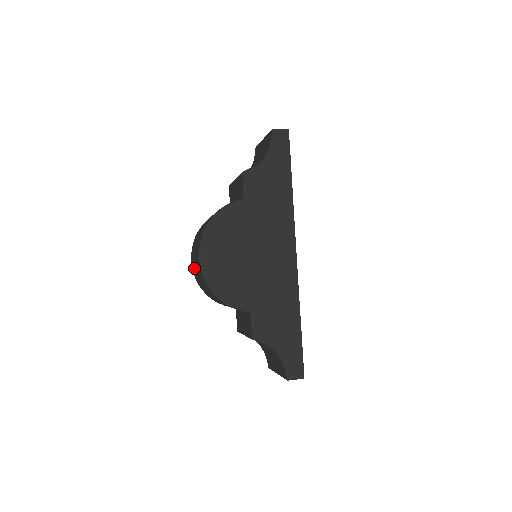
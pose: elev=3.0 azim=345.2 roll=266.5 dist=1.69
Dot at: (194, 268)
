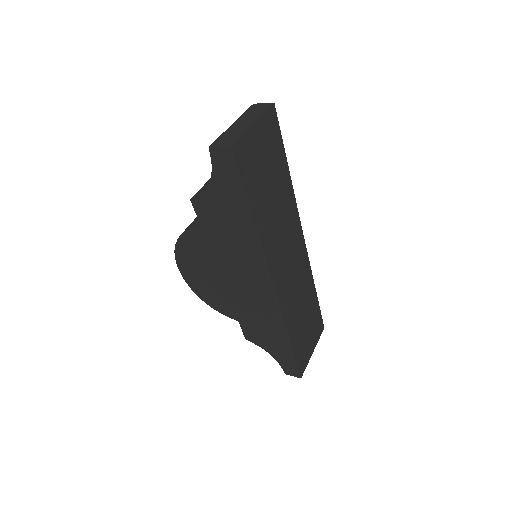
Dot at: occluded
